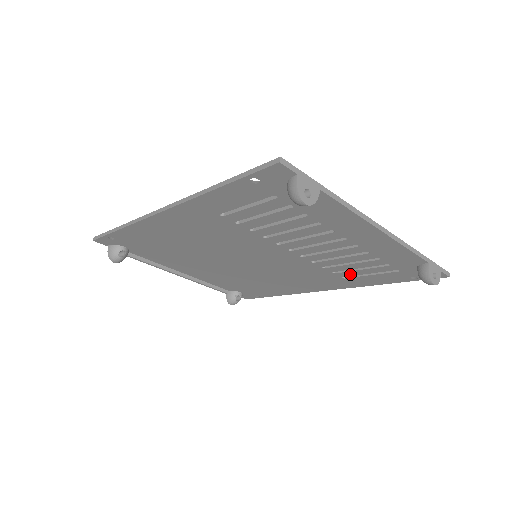
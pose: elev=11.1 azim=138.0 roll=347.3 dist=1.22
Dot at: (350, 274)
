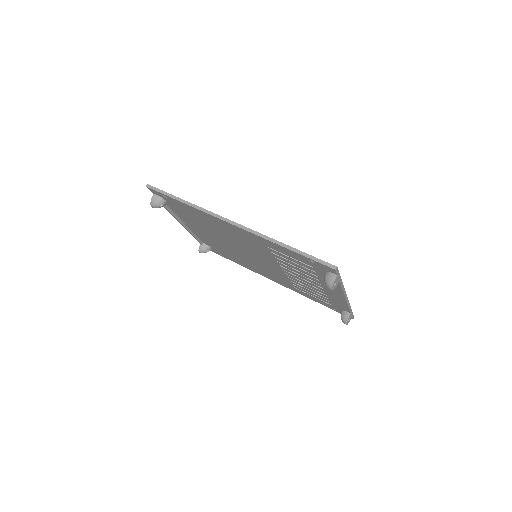
Dot at: (301, 290)
